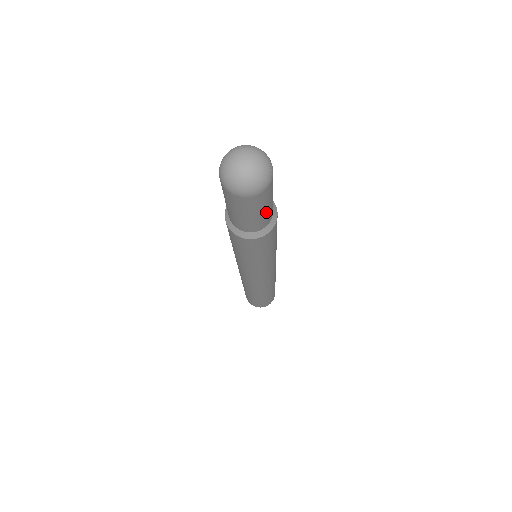
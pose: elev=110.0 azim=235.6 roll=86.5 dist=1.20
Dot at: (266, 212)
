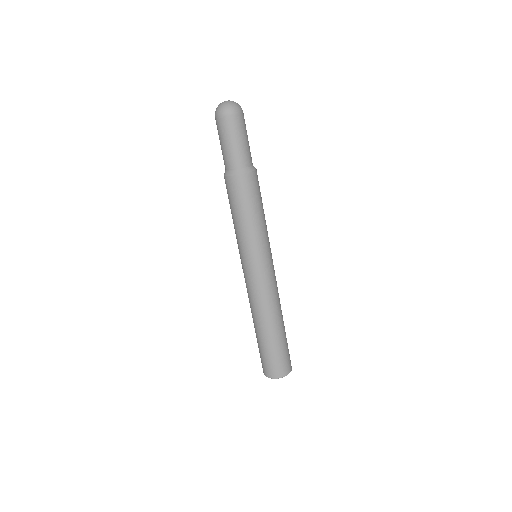
Dot at: occluded
